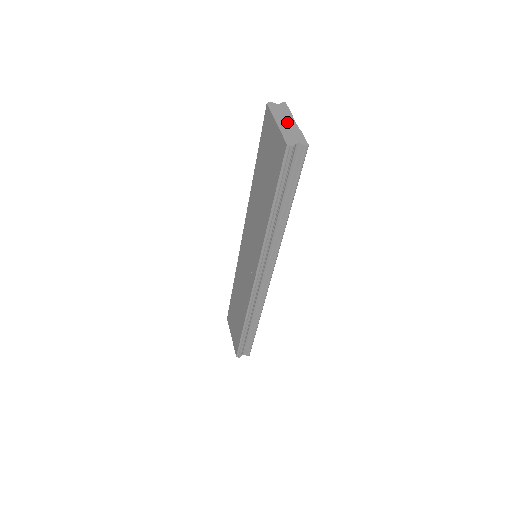
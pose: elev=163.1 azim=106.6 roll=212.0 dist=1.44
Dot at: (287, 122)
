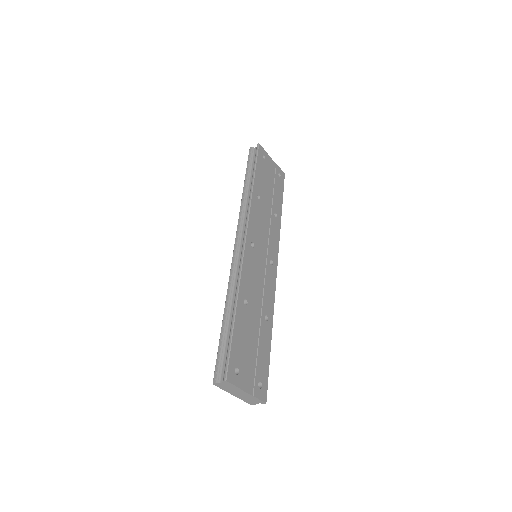
Dot at: occluded
